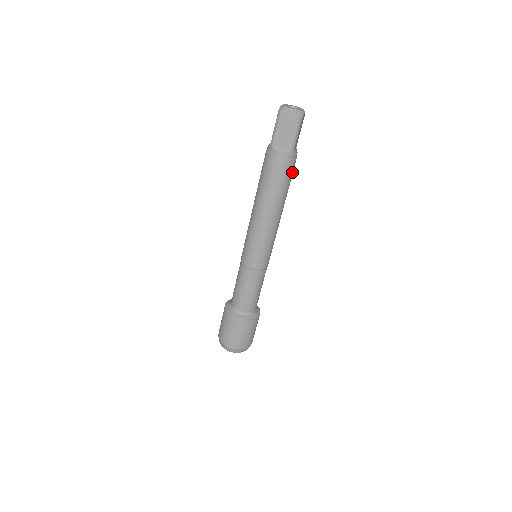
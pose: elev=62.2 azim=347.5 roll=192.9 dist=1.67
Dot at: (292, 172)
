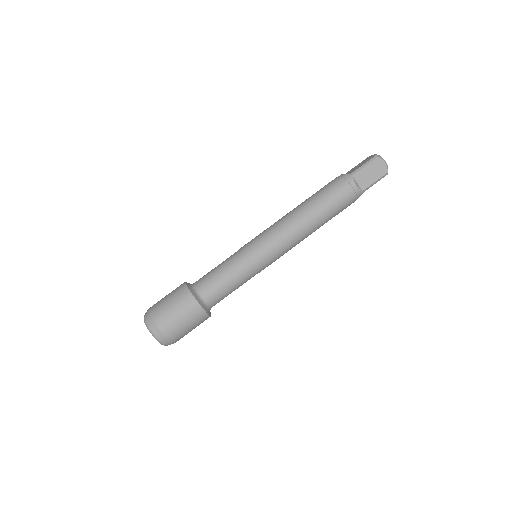
Dot at: (345, 208)
